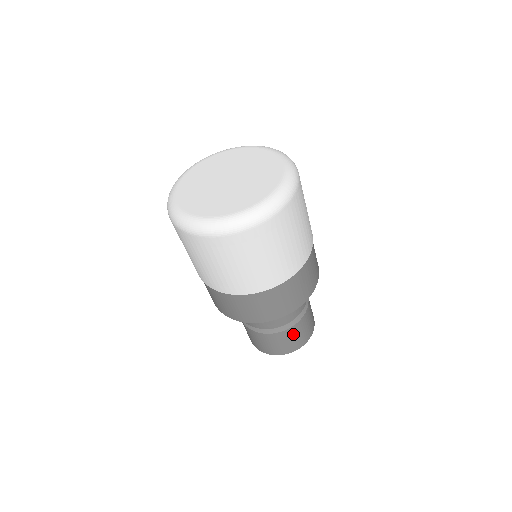
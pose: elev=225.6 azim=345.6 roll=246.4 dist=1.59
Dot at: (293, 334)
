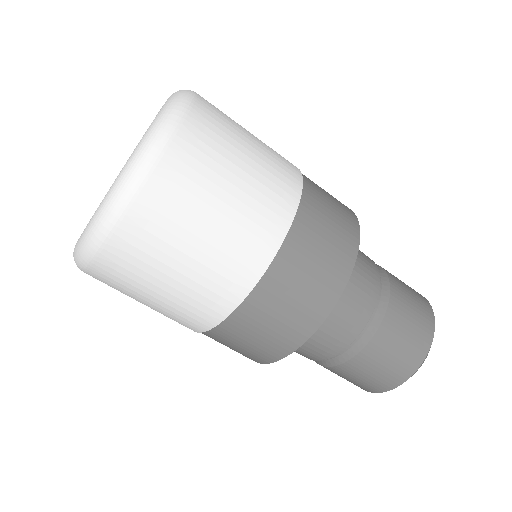
Dot at: (404, 304)
